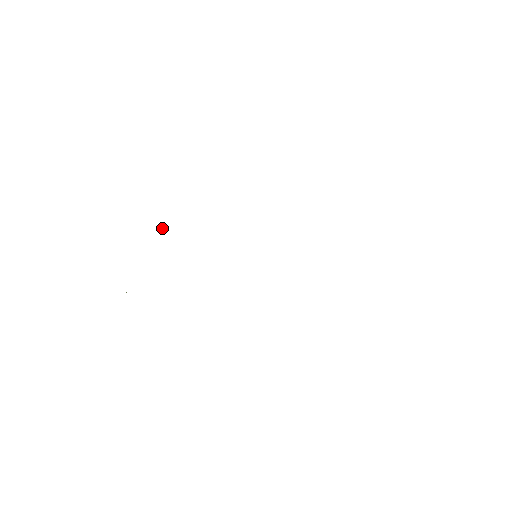
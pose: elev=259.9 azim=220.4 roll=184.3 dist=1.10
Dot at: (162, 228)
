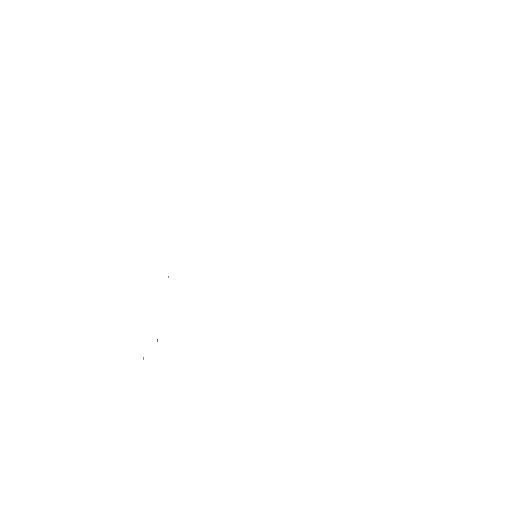
Dot at: (168, 276)
